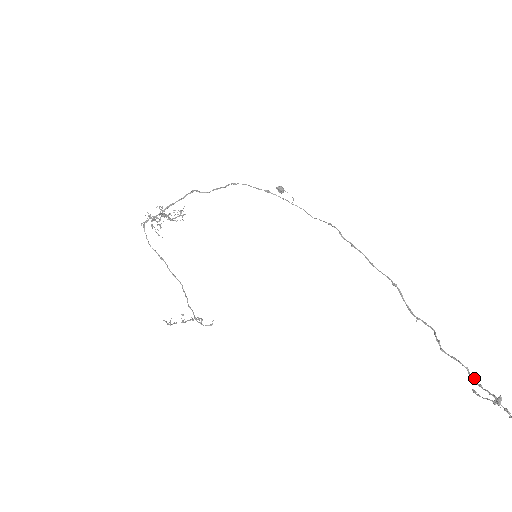
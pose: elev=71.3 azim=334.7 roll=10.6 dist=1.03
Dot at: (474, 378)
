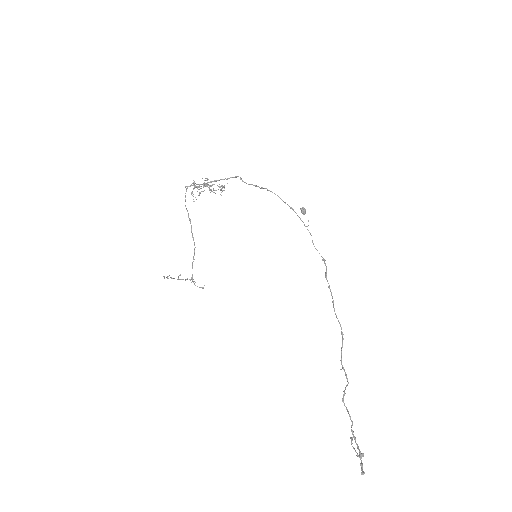
Dot at: (353, 431)
